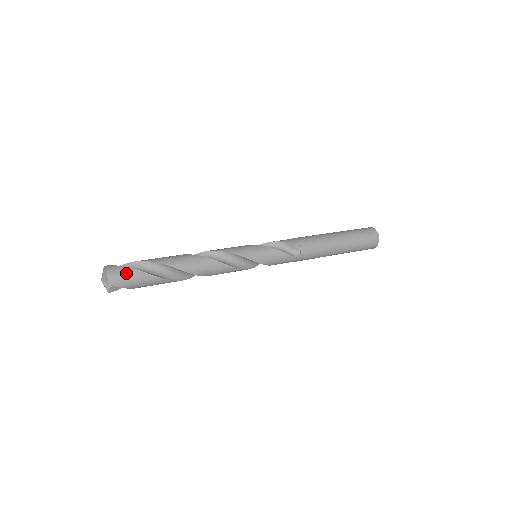
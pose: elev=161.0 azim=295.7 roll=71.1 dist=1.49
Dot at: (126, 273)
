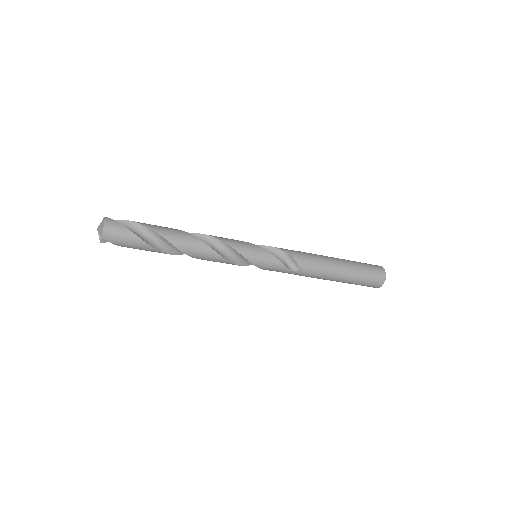
Dot at: (122, 233)
